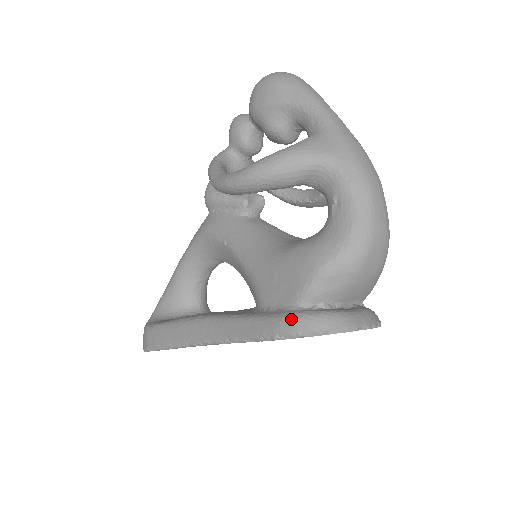
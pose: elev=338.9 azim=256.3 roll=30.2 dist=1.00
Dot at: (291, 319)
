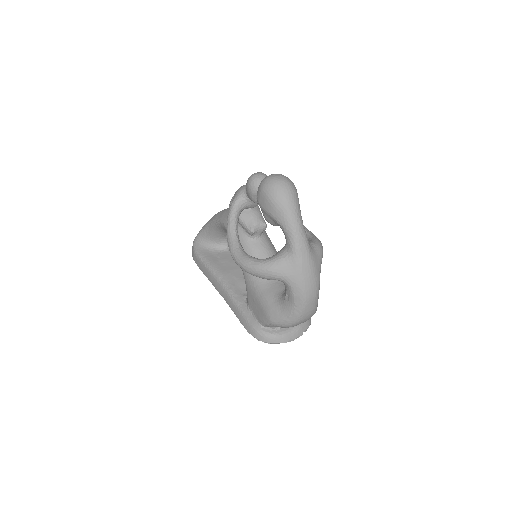
Dot at: (255, 331)
